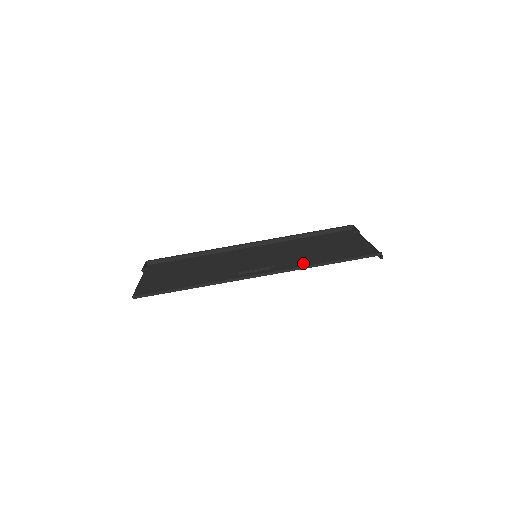
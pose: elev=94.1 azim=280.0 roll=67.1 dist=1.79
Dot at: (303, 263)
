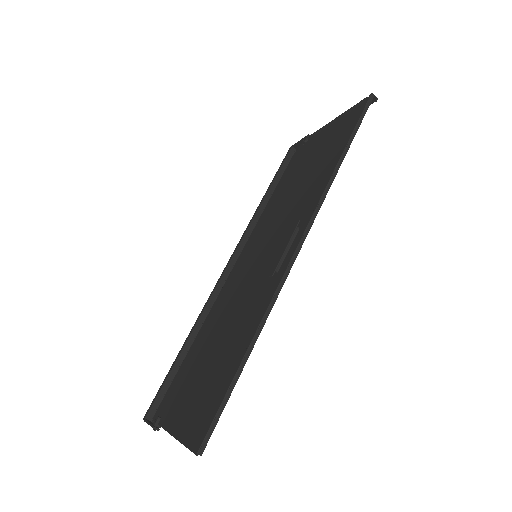
Dot at: (320, 185)
